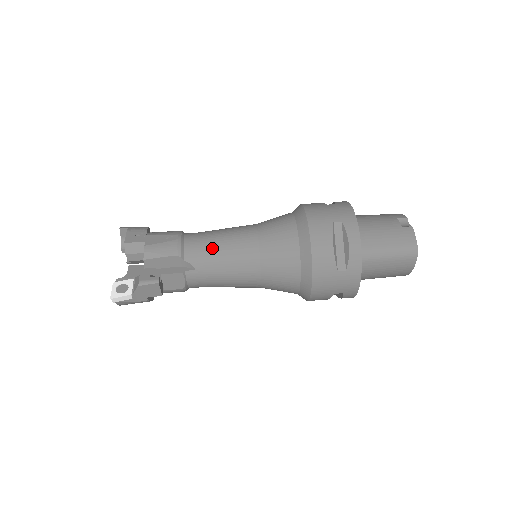
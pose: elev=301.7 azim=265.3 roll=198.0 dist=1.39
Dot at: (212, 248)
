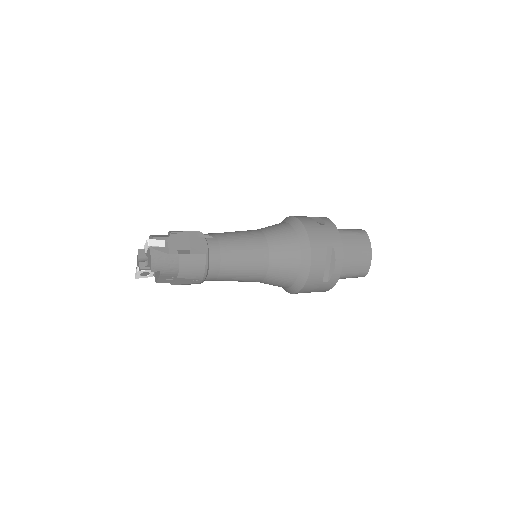
Dot at: occluded
